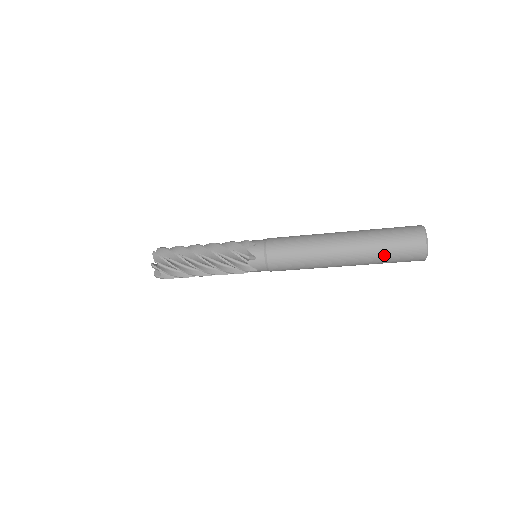
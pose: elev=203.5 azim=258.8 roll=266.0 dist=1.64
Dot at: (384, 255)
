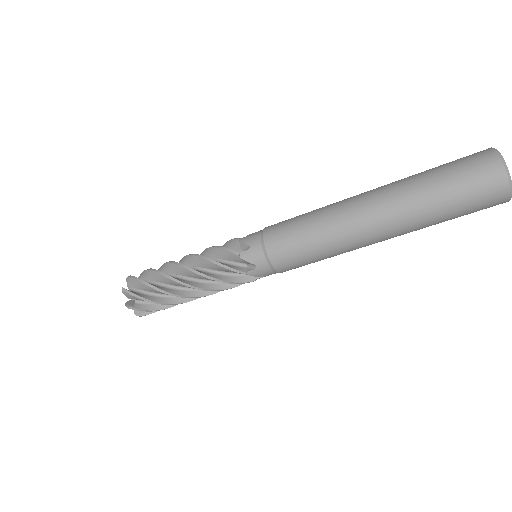
Dot at: (436, 194)
